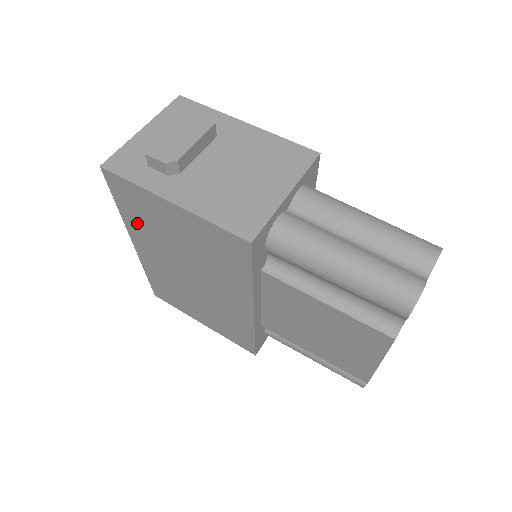
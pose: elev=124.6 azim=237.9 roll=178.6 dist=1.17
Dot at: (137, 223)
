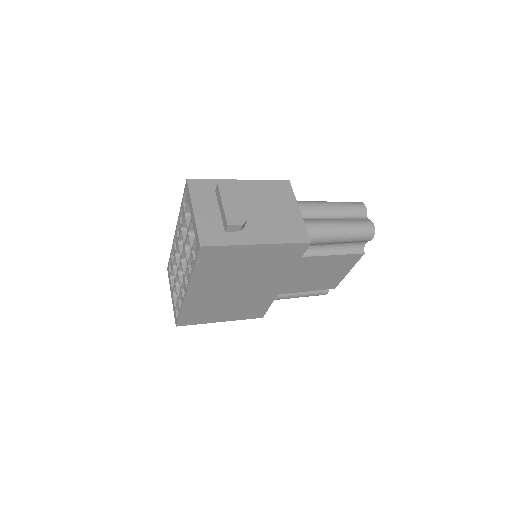
Dot at: (208, 273)
